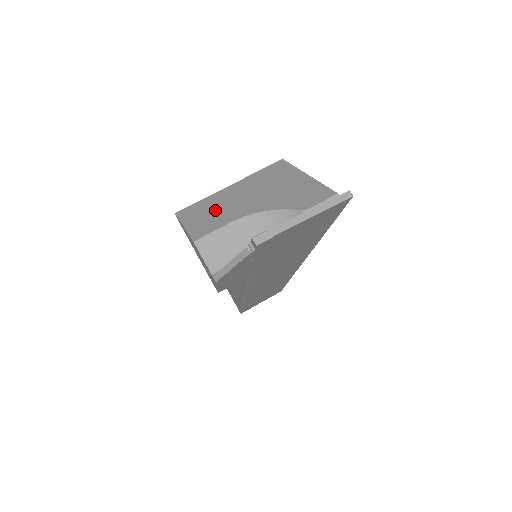
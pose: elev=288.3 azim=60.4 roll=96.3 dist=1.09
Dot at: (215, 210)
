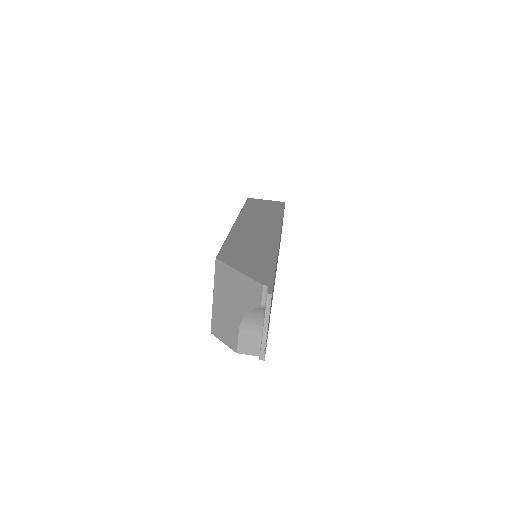
Dot at: (225, 323)
